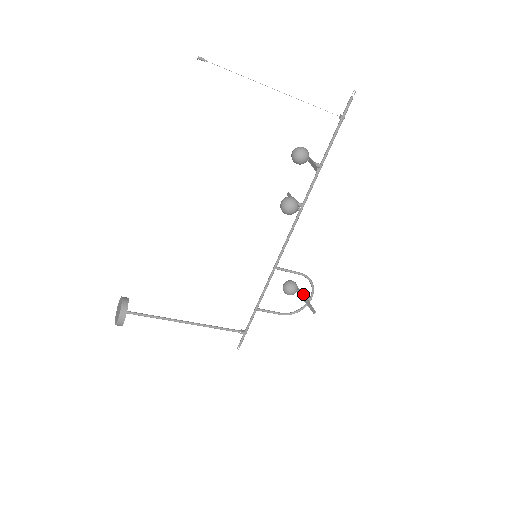
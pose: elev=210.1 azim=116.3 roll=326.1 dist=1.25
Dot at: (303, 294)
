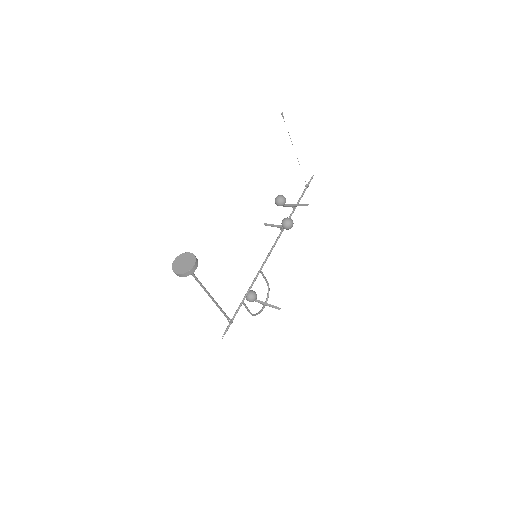
Dot at: (261, 301)
